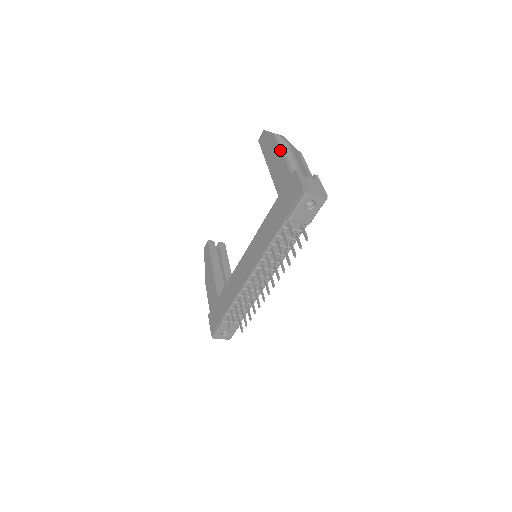
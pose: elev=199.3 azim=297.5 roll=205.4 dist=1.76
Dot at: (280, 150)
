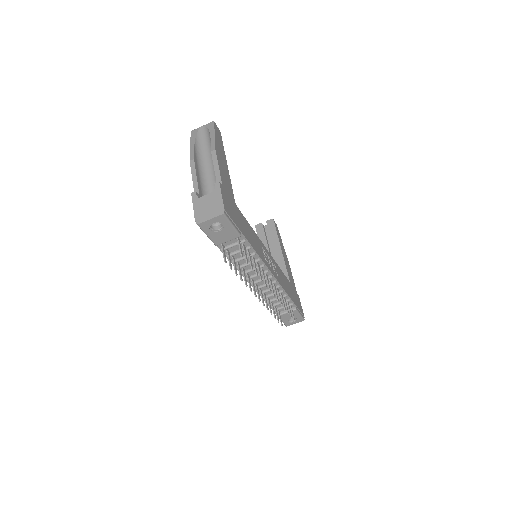
Dot at: (190, 164)
